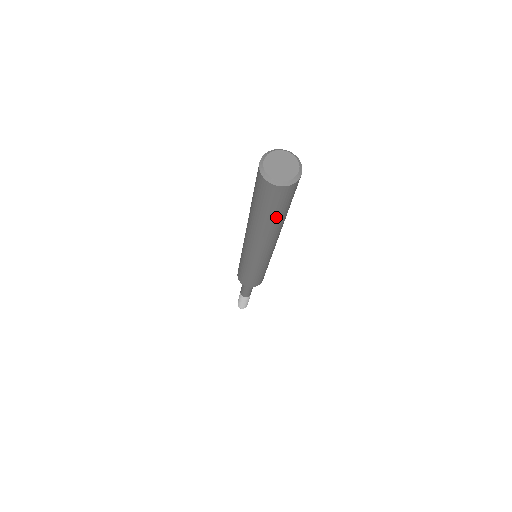
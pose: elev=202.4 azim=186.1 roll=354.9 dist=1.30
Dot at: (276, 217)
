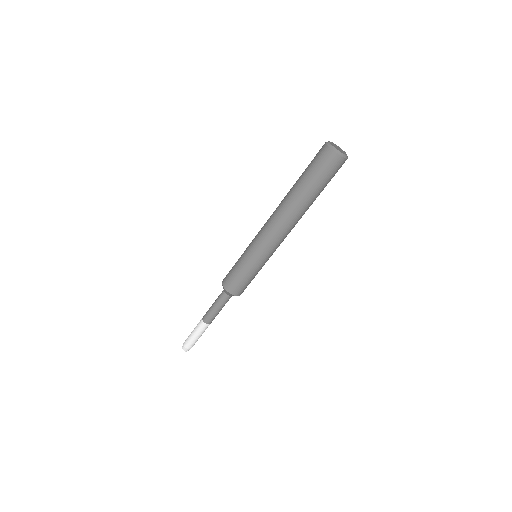
Dot at: (316, 190)
